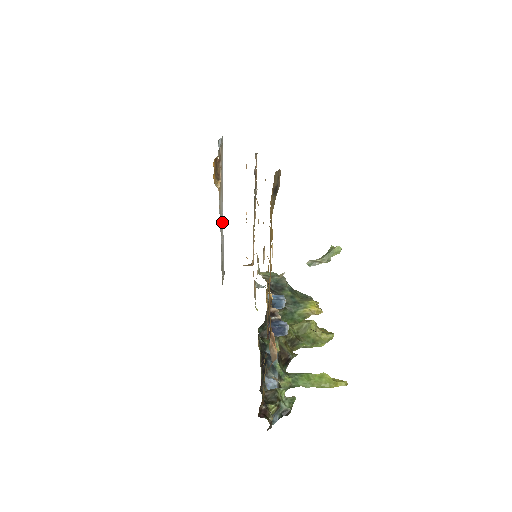
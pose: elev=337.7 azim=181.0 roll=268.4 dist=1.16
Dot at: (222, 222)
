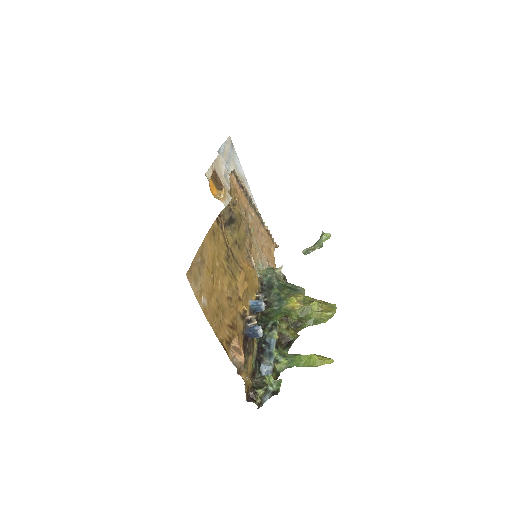
Dot at: occluded
